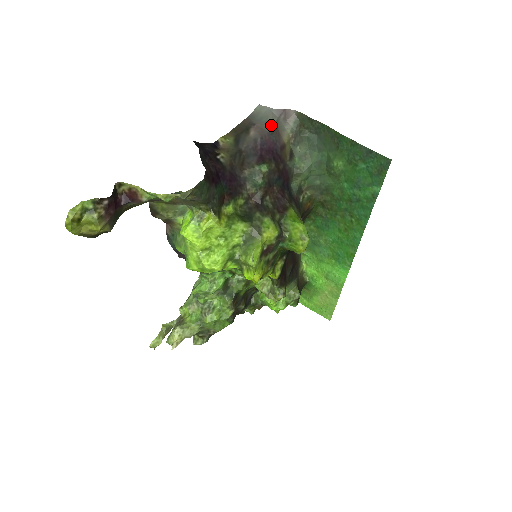
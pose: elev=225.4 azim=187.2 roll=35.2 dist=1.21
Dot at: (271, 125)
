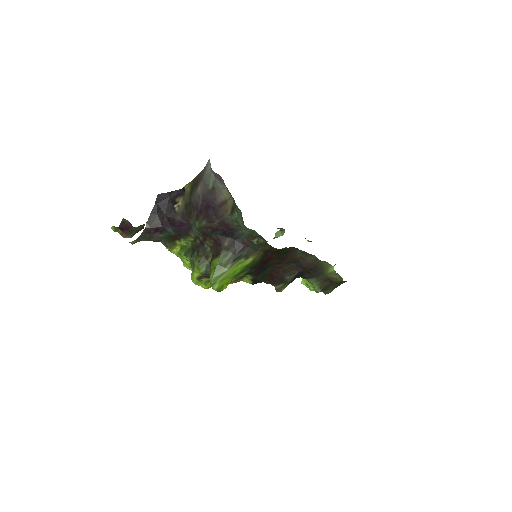
Dot at: (209, 185)
